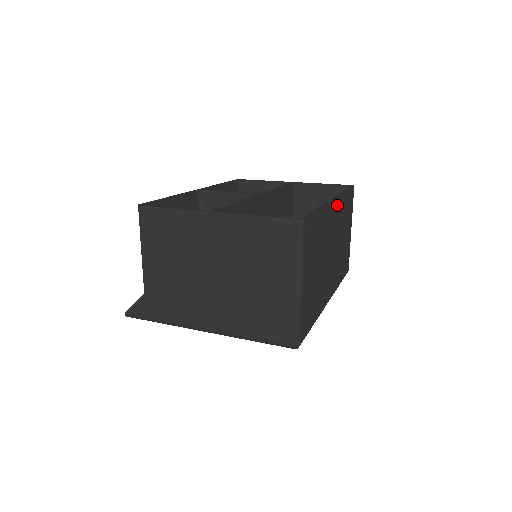
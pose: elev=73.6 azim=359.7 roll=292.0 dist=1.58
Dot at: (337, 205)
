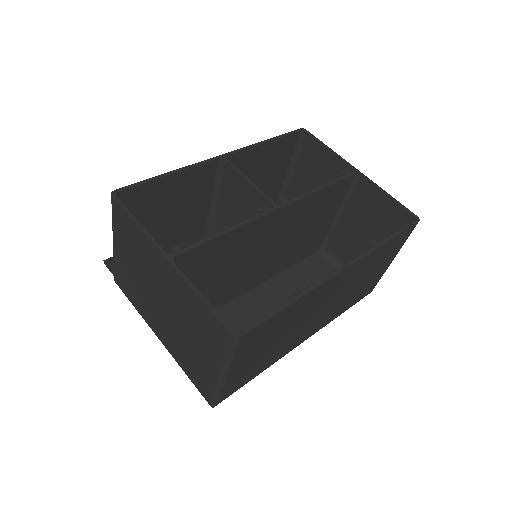
Dot at: (351, 269)
